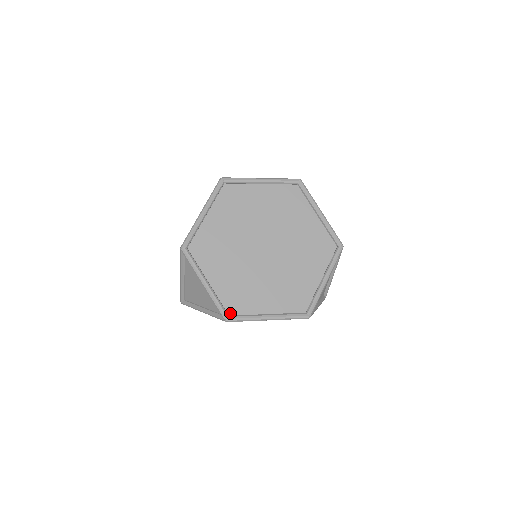
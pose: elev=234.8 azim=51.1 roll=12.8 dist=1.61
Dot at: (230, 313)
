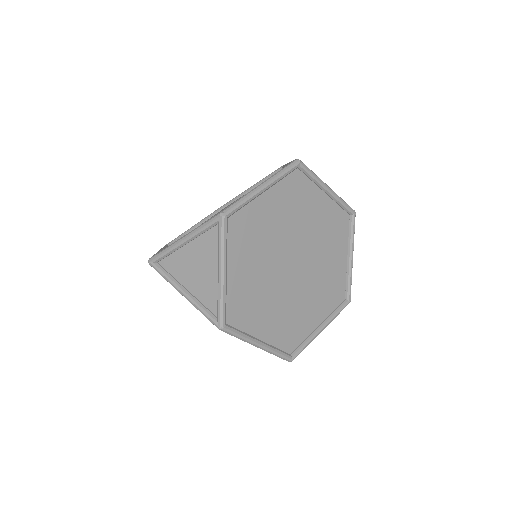
Dot at: (228, 321)
